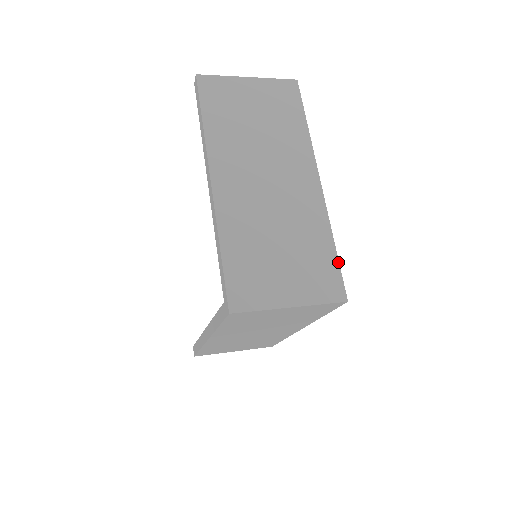
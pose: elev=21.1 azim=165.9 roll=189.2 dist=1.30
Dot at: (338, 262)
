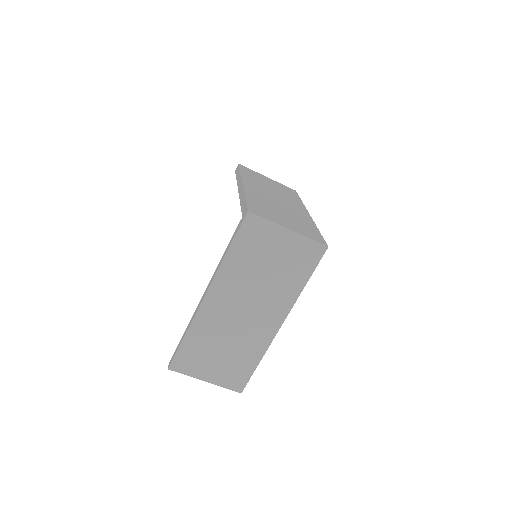
Dot at: (321, 235)
